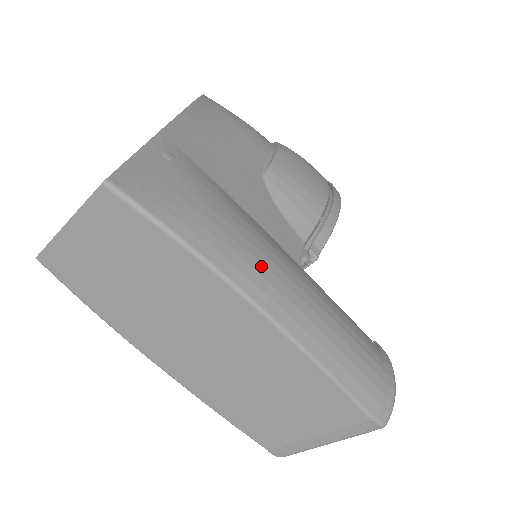
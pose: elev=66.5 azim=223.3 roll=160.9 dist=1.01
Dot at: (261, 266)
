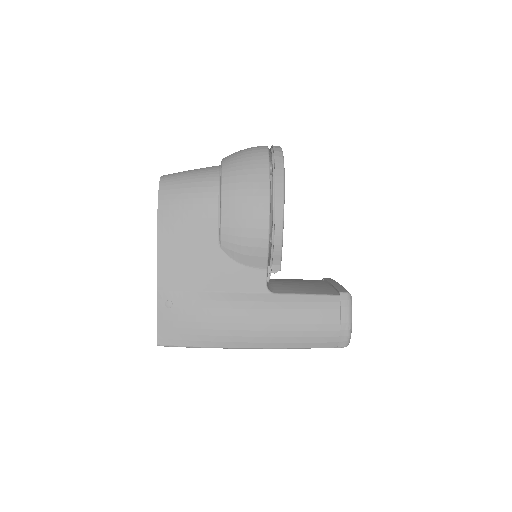
Dot at: (237, 332)
